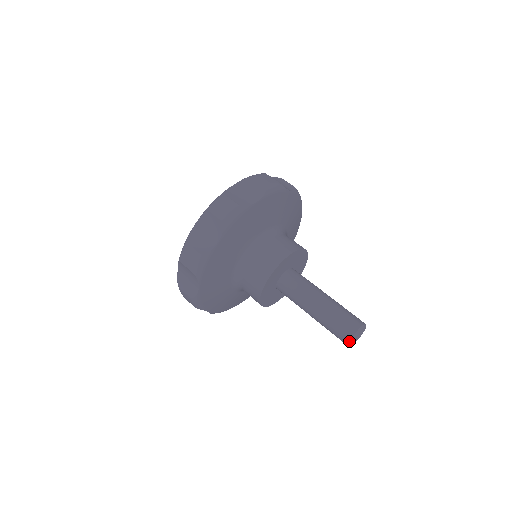
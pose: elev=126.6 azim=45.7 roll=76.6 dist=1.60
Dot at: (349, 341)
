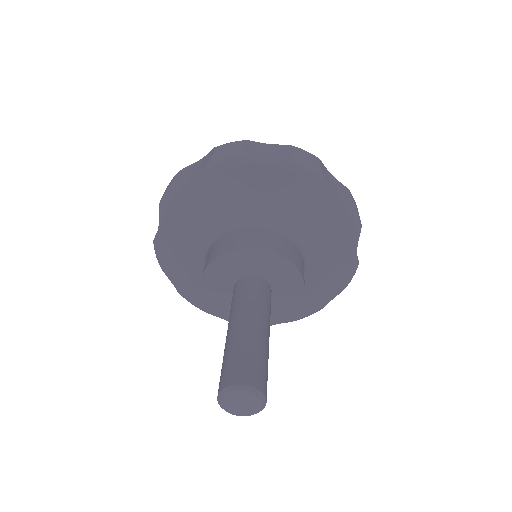
Dot at: (230, 385)
